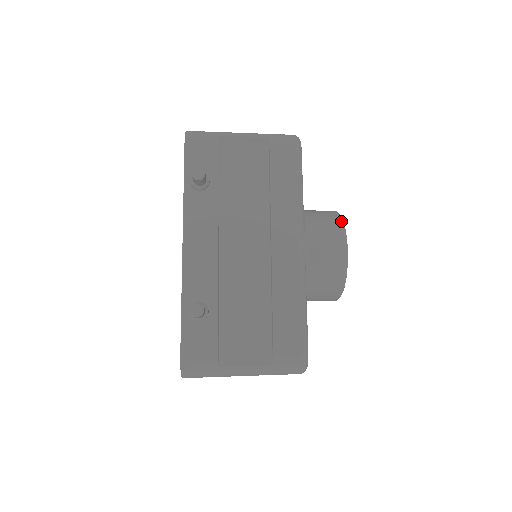
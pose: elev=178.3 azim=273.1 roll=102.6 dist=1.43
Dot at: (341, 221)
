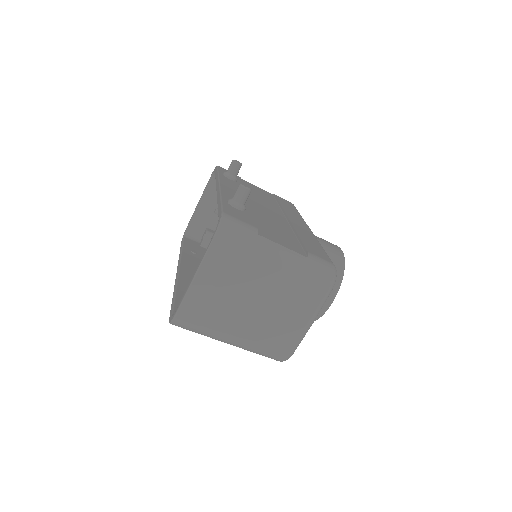
Dot at: occluded
